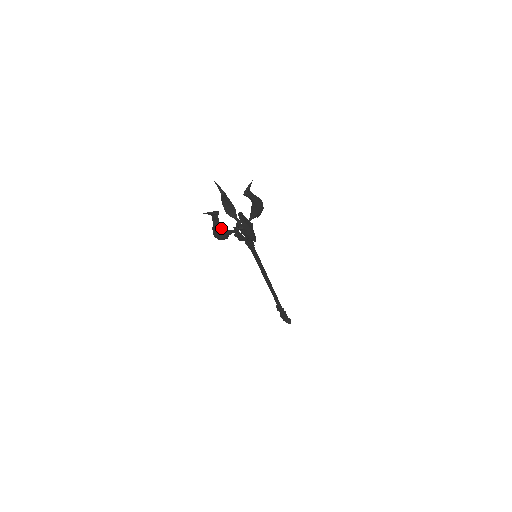
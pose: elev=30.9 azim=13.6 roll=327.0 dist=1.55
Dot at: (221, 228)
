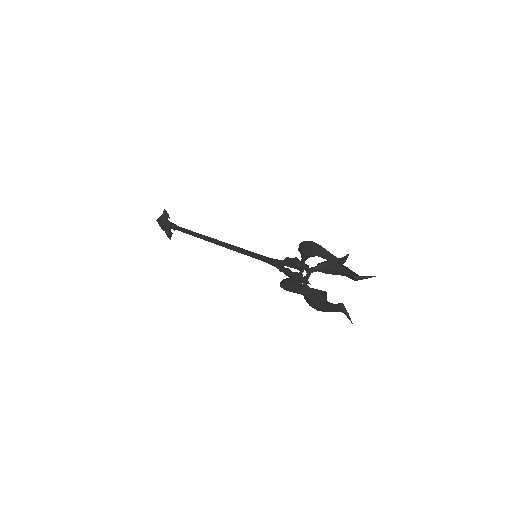
Dot at: occluded
